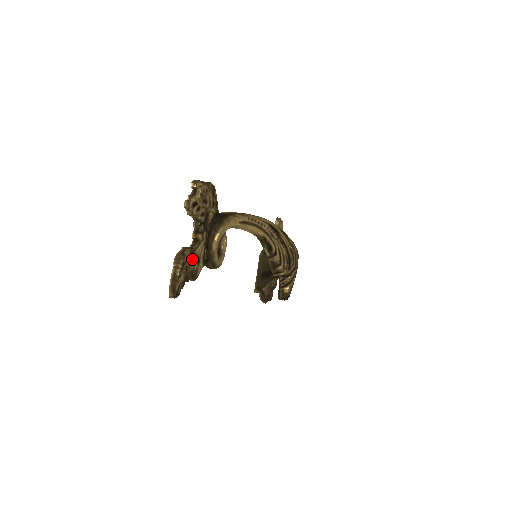
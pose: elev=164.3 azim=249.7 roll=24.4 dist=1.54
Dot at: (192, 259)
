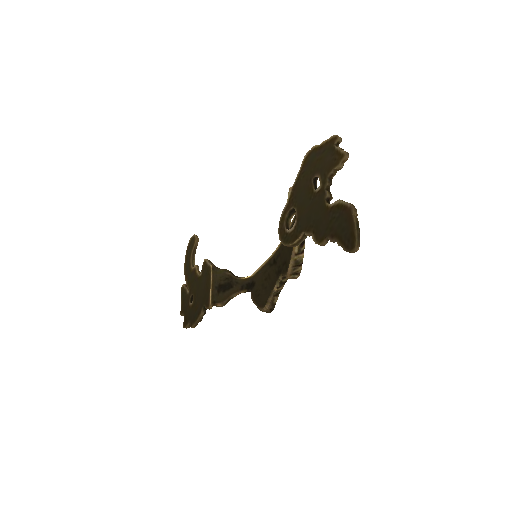
Dot at: occluded
